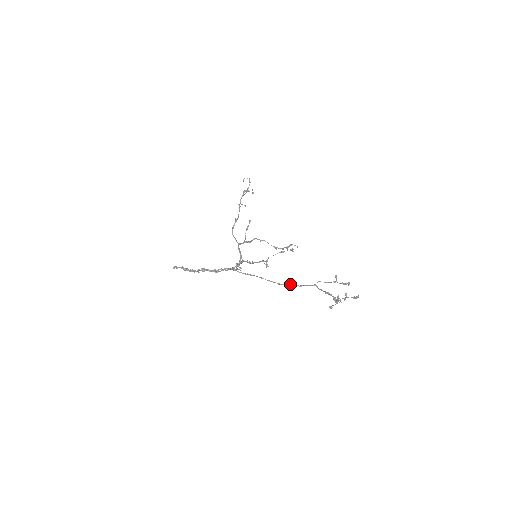
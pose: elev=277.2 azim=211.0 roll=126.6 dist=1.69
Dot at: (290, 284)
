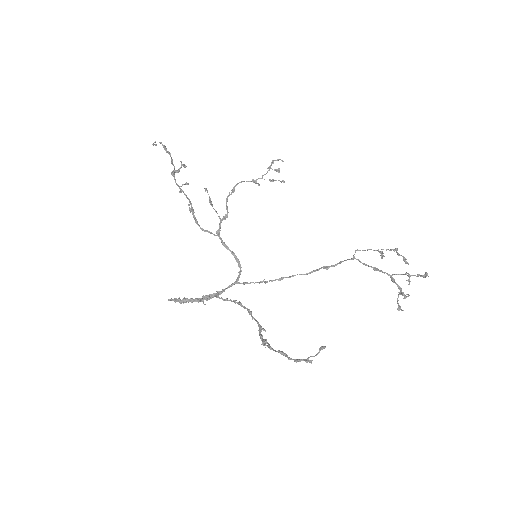
Dot at: (320, 268)
